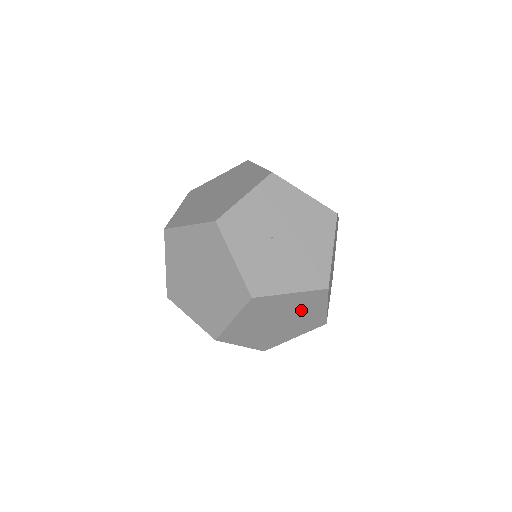
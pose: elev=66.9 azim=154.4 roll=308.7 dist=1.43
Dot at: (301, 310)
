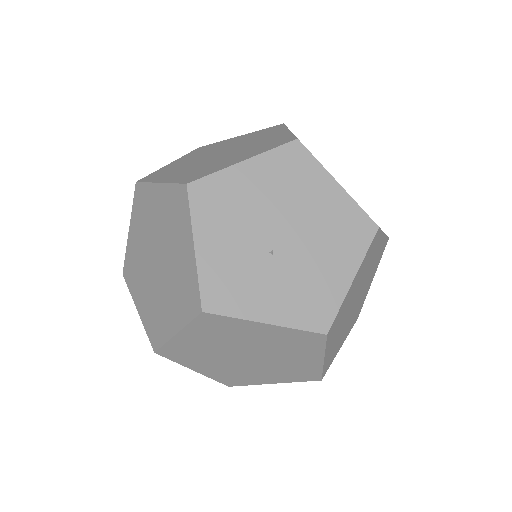
Dot at: (367, 268)
